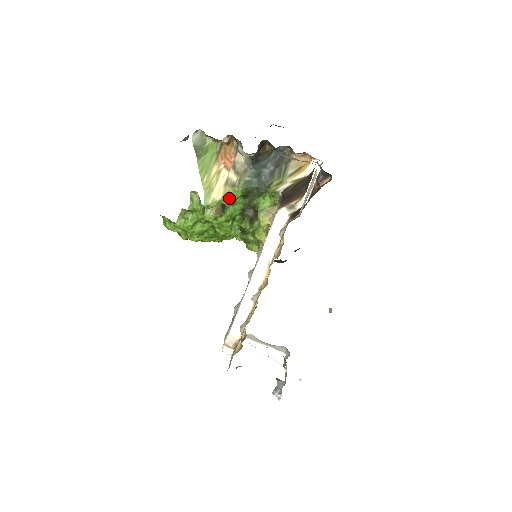
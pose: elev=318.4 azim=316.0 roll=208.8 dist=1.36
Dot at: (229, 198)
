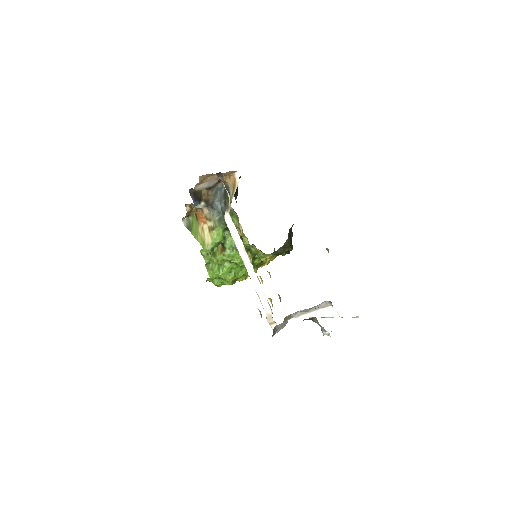
Dot at: (217, 237)
